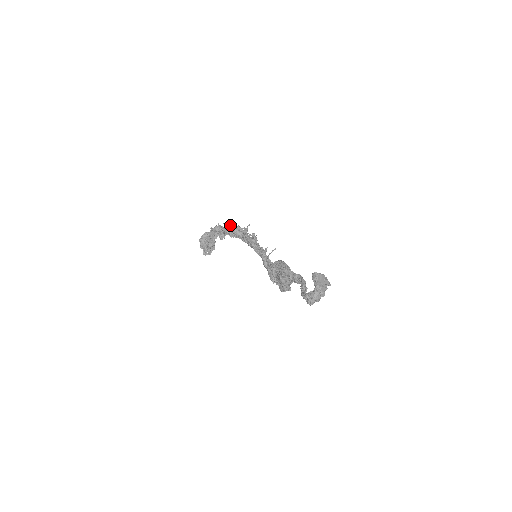
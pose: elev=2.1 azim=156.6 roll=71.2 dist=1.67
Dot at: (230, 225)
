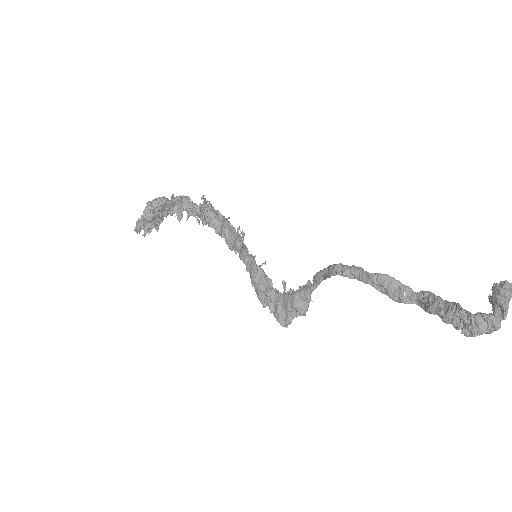
Dot at: (207, 204)
